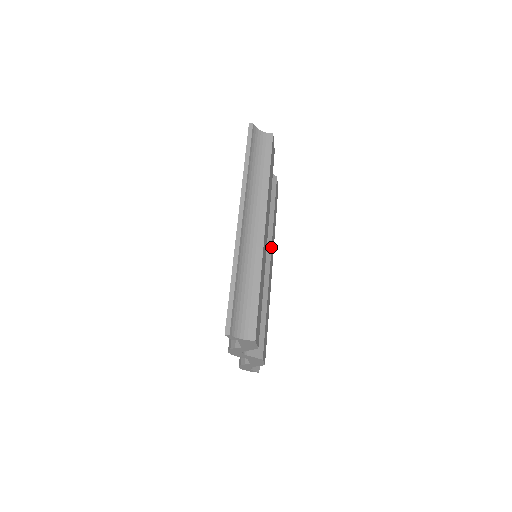
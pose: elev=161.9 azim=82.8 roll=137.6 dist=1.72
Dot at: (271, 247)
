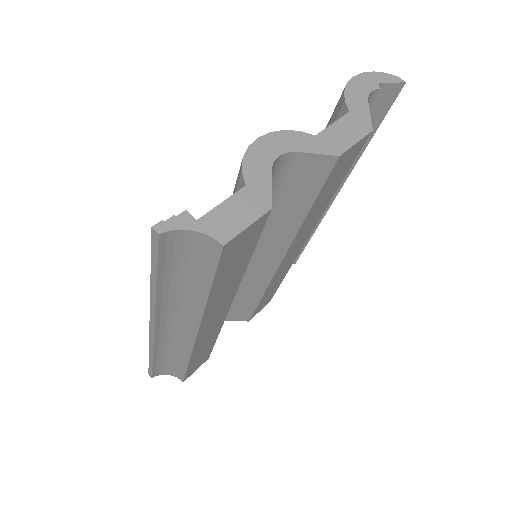
Dot at: (285, 253)
